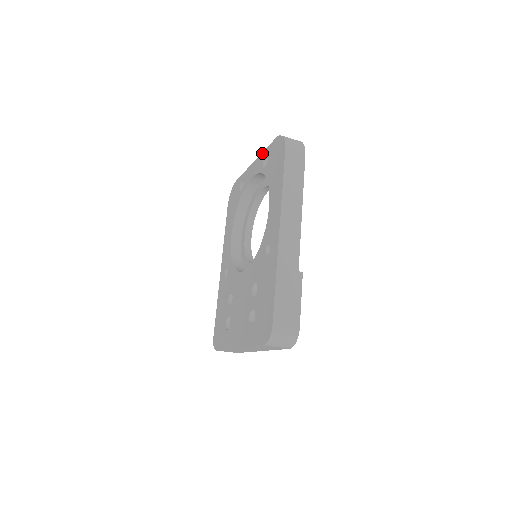
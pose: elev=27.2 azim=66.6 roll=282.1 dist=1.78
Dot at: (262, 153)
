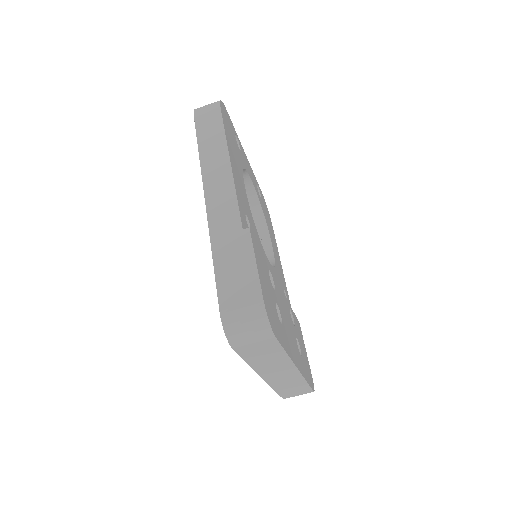
Dot at: occluded
